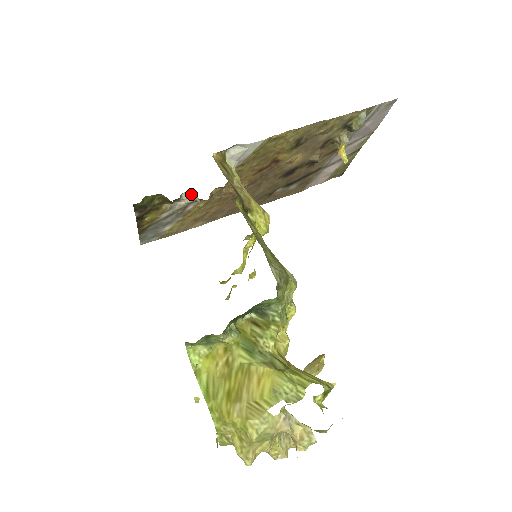
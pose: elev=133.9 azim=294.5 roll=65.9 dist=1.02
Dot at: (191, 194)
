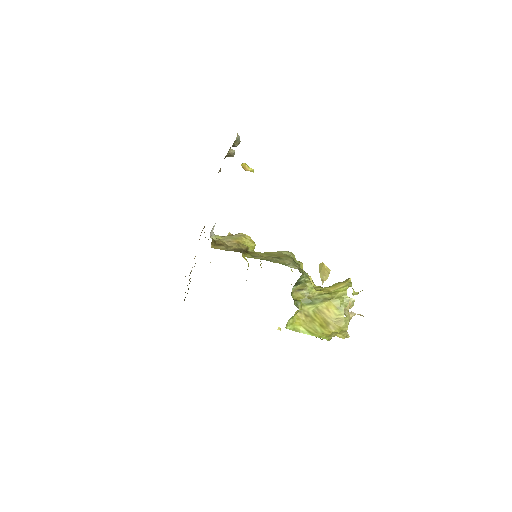
Dot at: occluded
